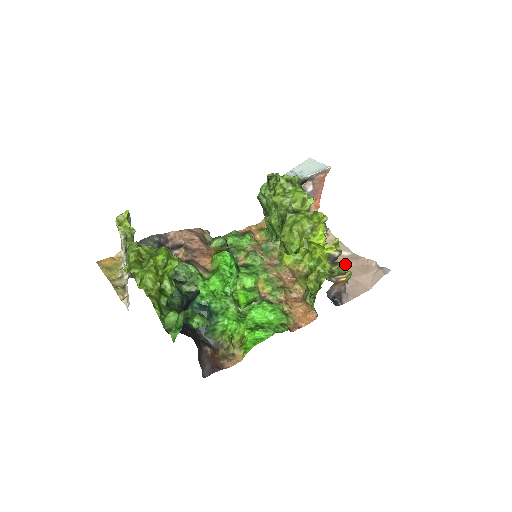
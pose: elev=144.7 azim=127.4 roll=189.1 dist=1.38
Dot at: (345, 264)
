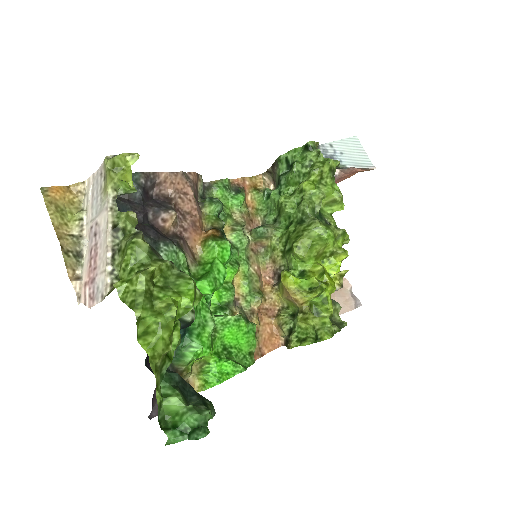
Dot at: occluded
